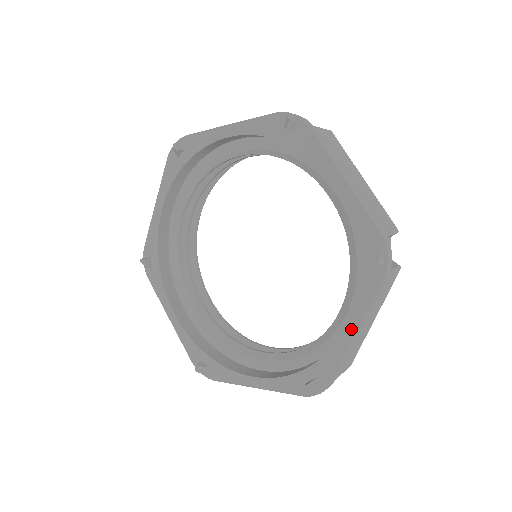
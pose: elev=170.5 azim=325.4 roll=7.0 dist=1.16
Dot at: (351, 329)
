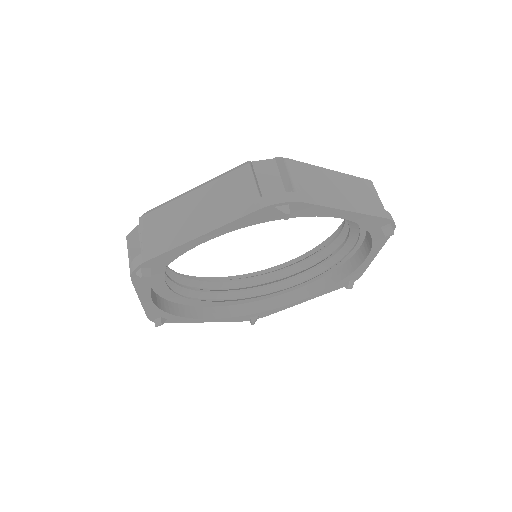
Dot at: (372, 257)
